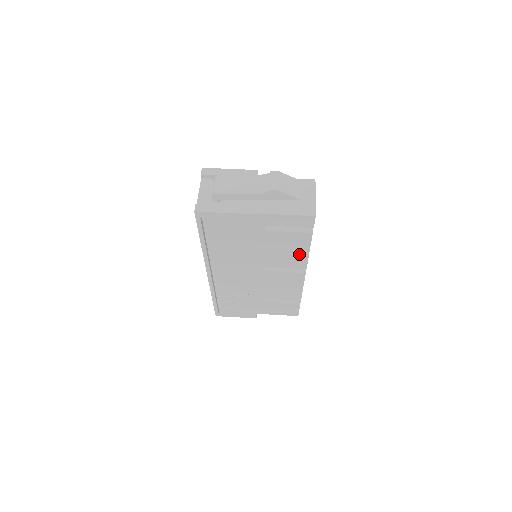
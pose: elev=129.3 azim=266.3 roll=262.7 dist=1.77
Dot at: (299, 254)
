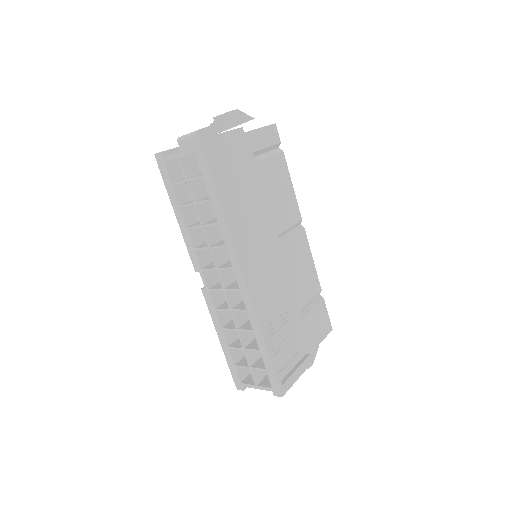
Dot at: (289, 194)
